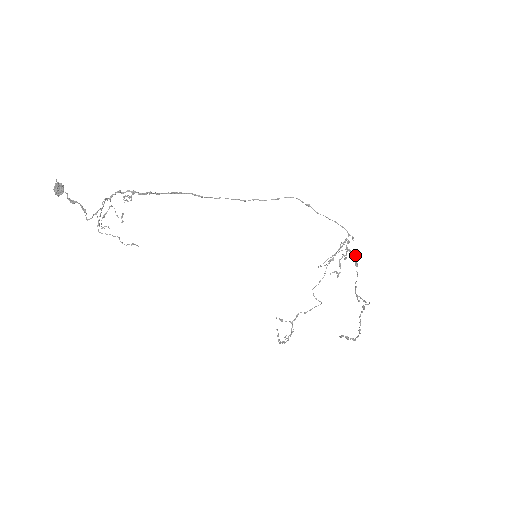
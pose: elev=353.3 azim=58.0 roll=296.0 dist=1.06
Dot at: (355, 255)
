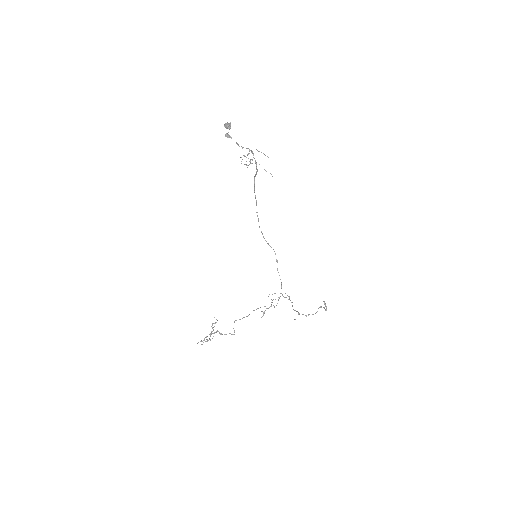
Dot at: (291, 302)
